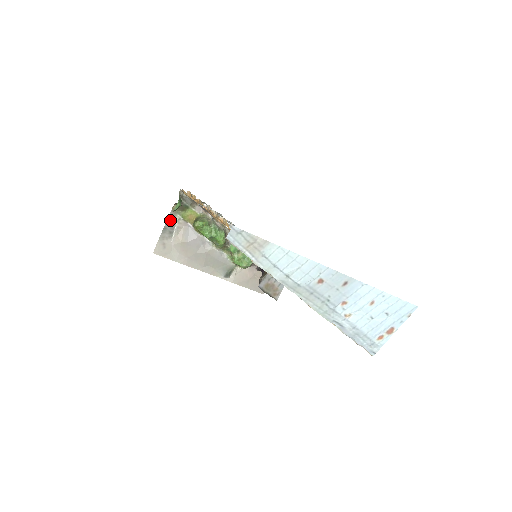
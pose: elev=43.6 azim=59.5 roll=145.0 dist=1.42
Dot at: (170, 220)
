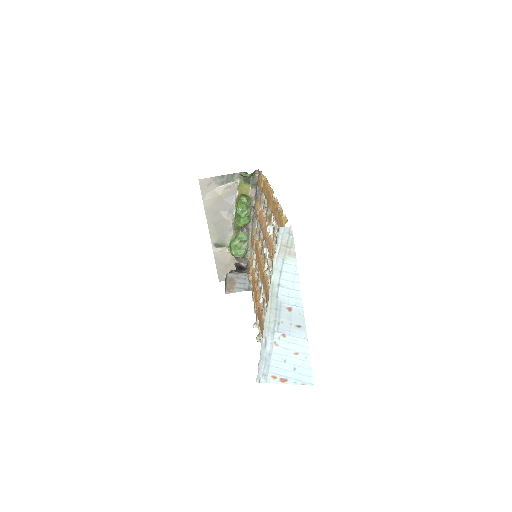
Dot at: (232, 176)
